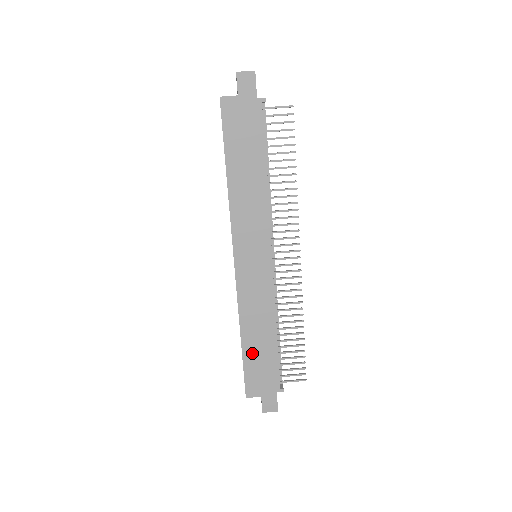
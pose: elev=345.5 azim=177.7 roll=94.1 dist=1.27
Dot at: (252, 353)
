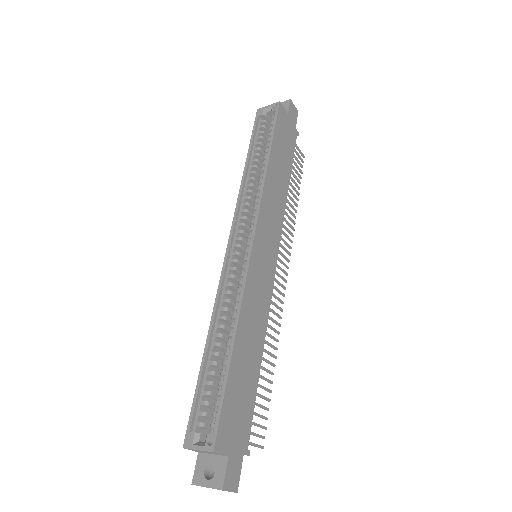
Dot at: (238, 373)
